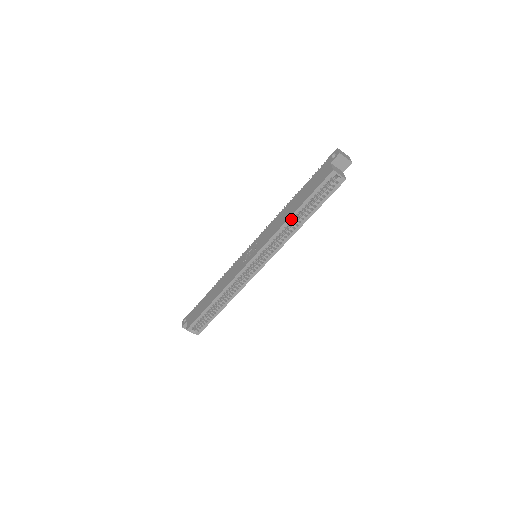
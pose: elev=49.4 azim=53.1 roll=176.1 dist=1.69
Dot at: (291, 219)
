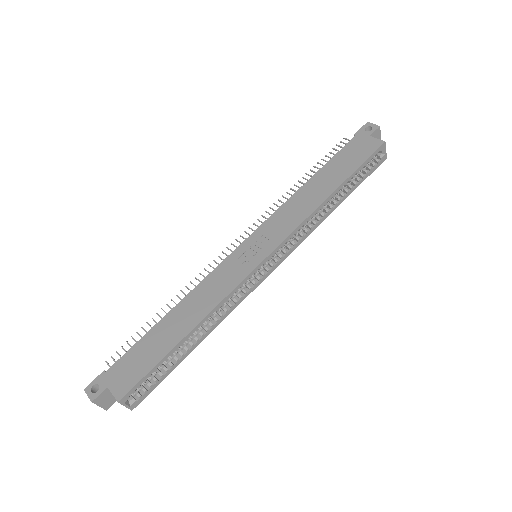
Dot at: (329, 199)
